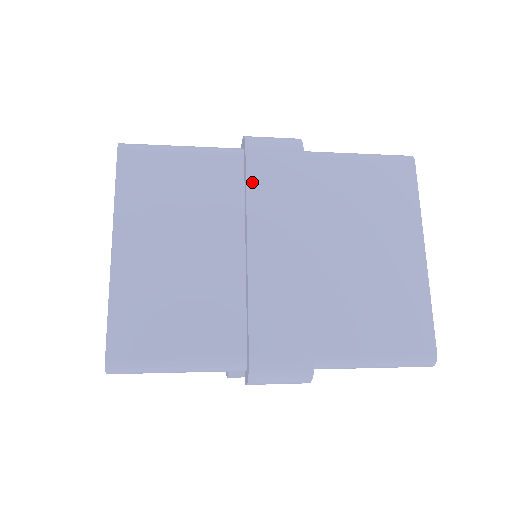
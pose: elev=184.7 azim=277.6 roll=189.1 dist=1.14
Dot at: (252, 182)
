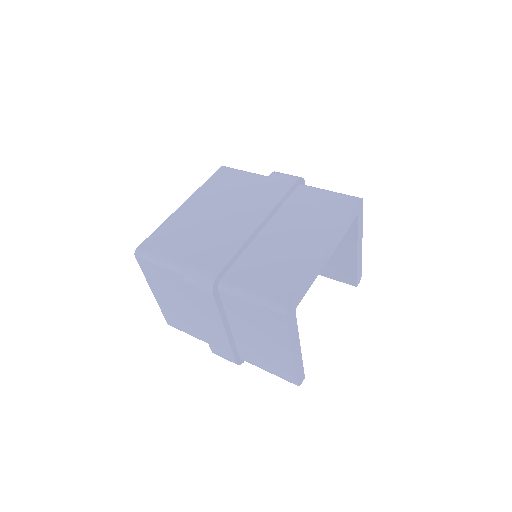
Dot at: (192, 298)
